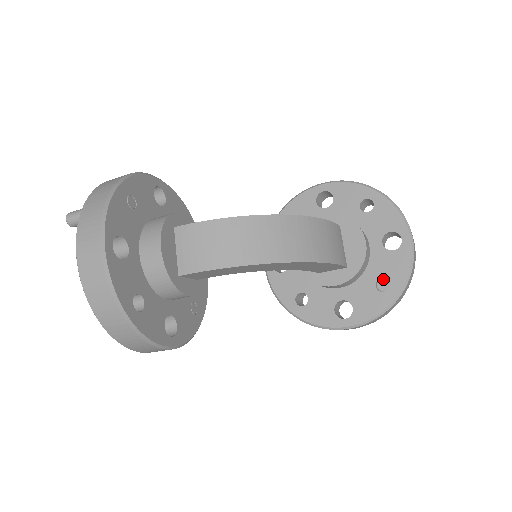
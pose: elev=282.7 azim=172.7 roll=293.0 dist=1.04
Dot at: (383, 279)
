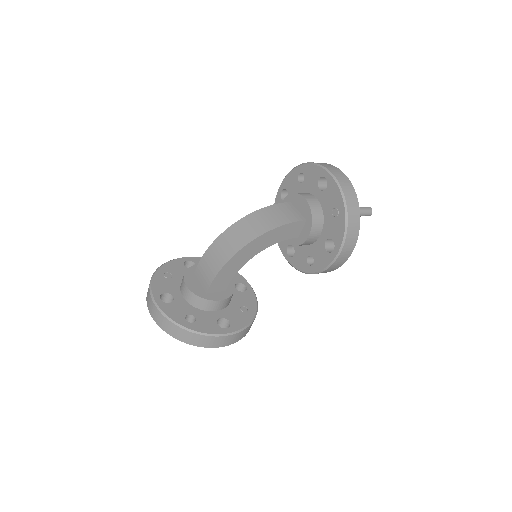
Dot at: (333, 209)
